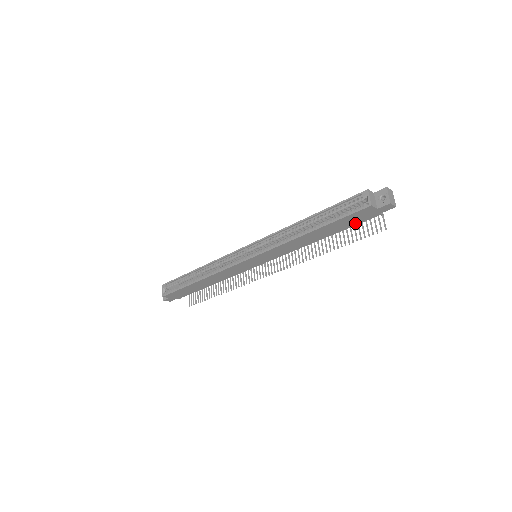
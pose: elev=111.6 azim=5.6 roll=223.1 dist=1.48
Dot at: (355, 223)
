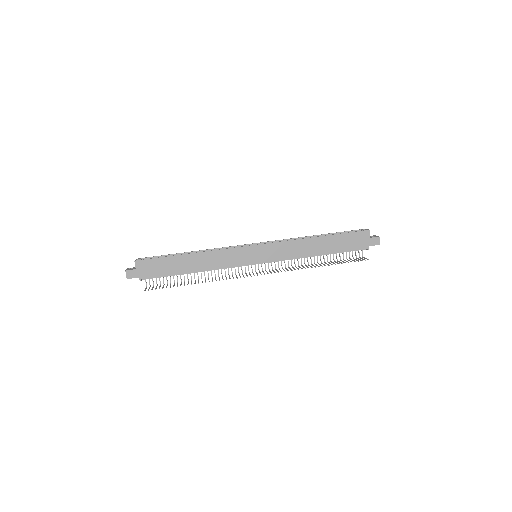
Dot at: (350, 248)
